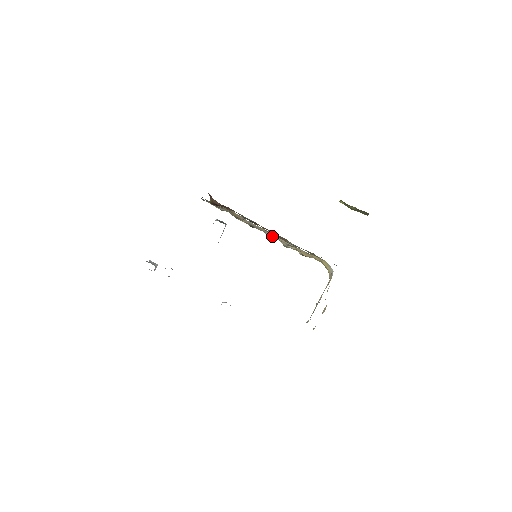
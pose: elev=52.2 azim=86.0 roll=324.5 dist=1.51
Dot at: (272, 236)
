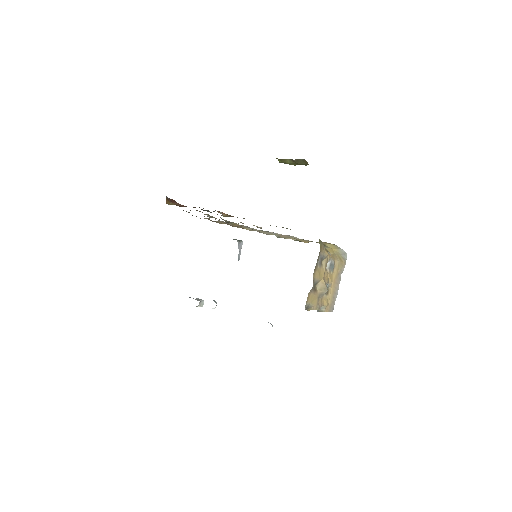
Dot at: occluded
